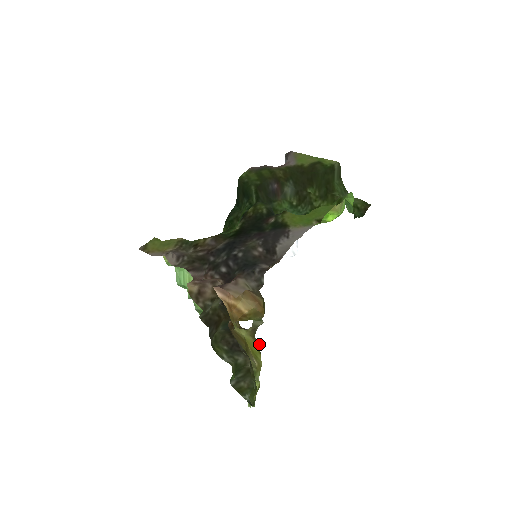
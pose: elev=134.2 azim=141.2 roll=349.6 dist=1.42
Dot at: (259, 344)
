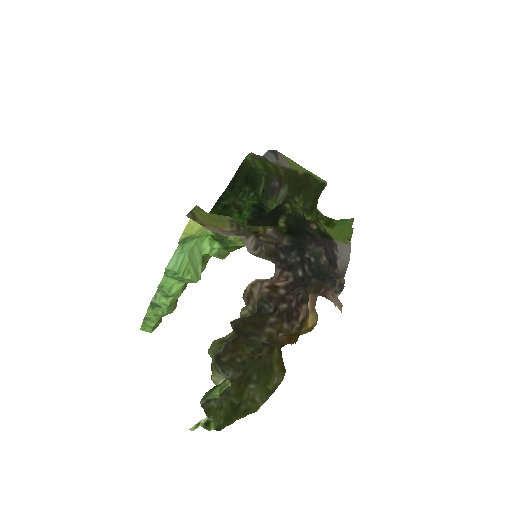
Dot at: (271, 360)
